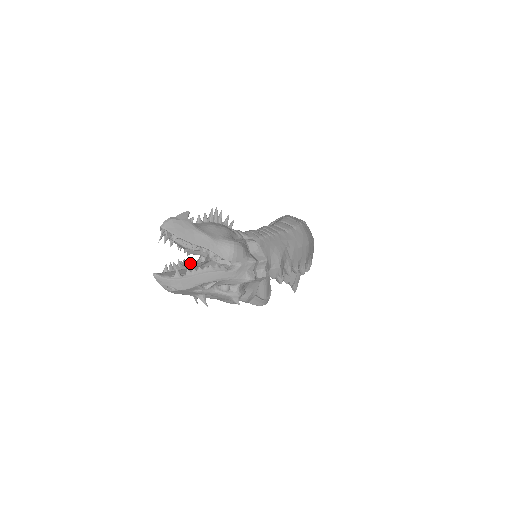
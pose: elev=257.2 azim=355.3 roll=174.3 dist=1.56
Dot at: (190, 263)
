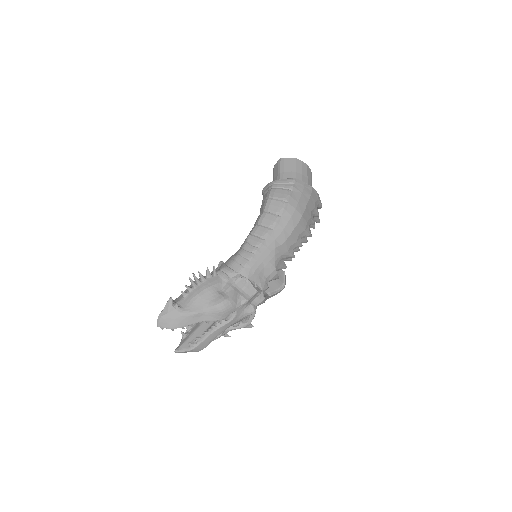
Dot at: occluded
